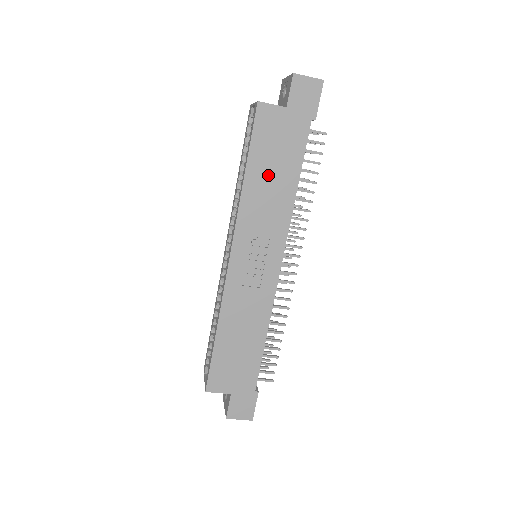
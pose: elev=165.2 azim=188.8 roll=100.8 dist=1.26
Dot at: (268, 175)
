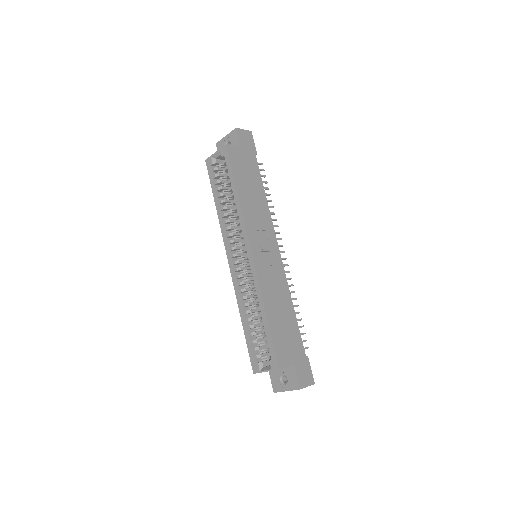
Dot at: (249, 190)
